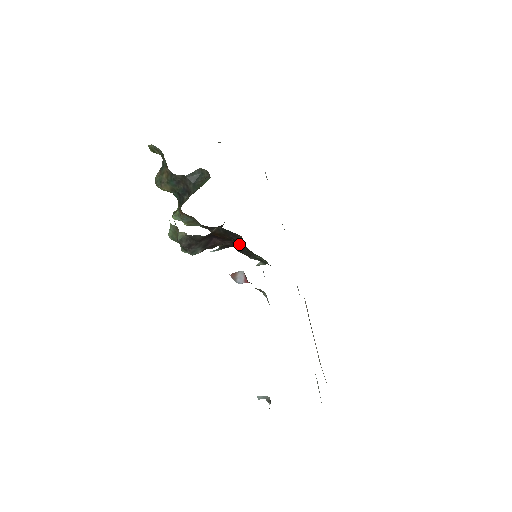
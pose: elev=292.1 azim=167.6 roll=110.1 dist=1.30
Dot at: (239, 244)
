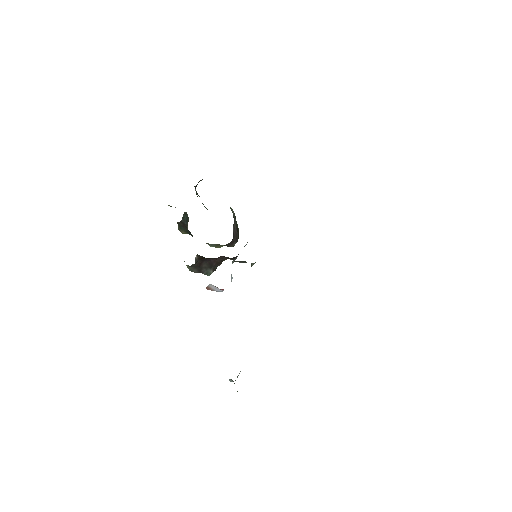
Dot at: occluded
